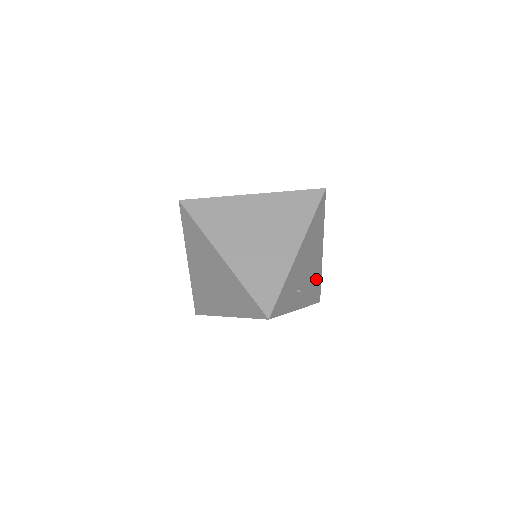
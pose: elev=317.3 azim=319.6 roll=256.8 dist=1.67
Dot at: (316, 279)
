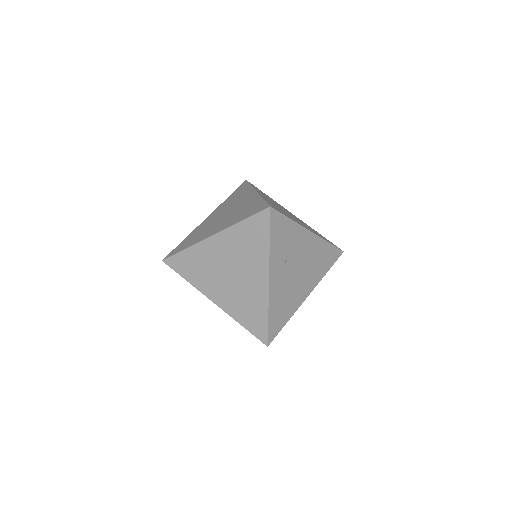
Dot at: (288, 307)
